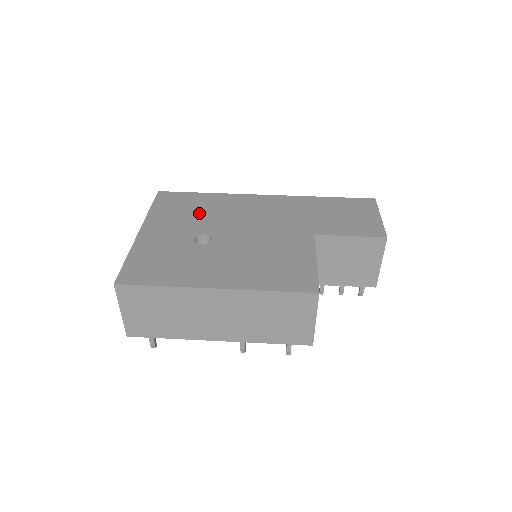
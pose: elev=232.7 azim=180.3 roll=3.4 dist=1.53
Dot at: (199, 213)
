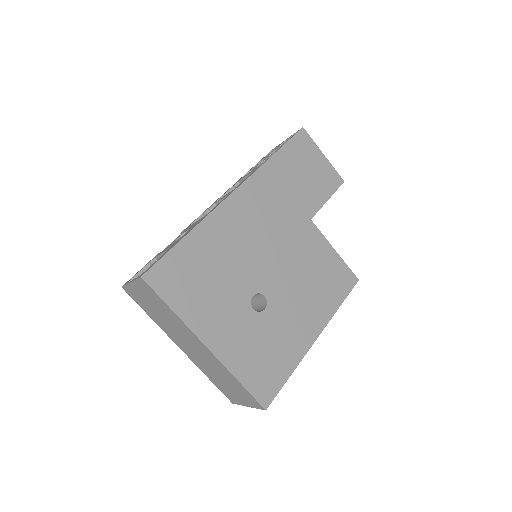
Dot at: (218, 273)
